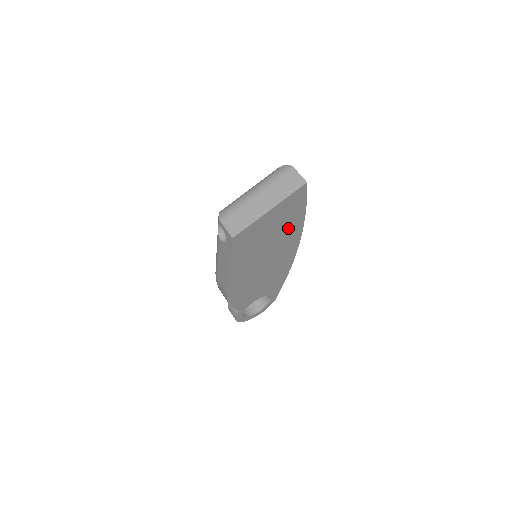
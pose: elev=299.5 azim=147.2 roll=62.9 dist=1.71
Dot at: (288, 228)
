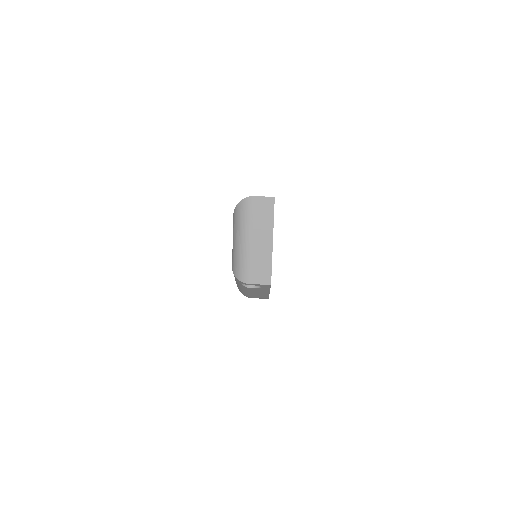
Dot at: occluded
